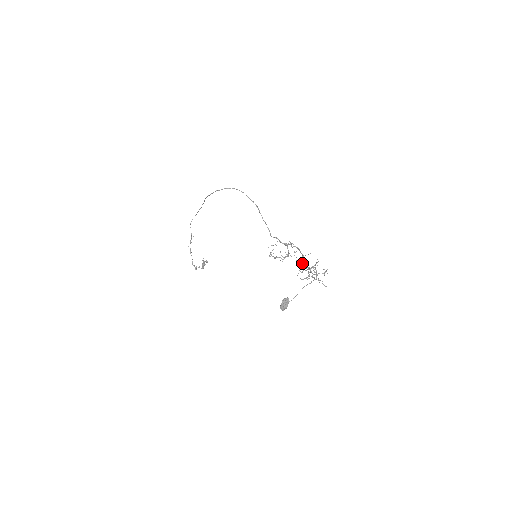
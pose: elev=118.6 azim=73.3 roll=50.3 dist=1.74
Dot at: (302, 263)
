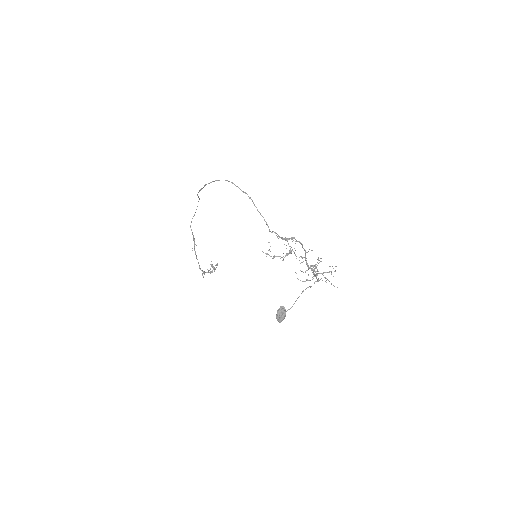
Dot at: (303, 261)
